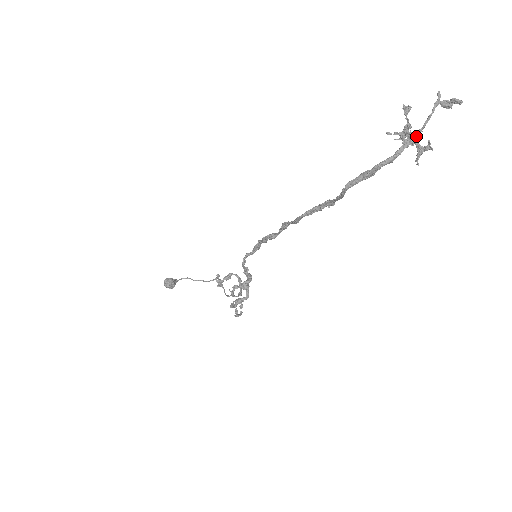
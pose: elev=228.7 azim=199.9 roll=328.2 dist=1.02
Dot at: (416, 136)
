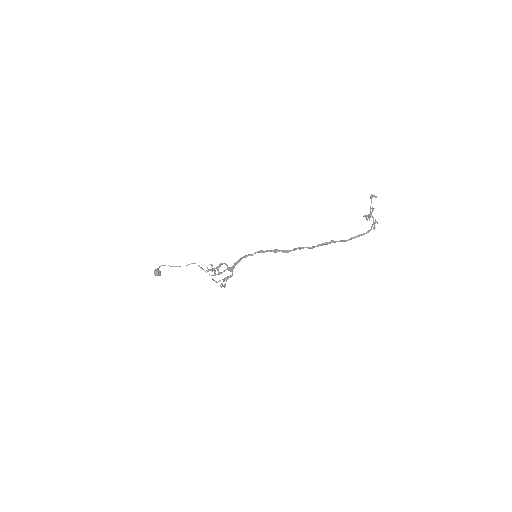
Dot at: occluded
